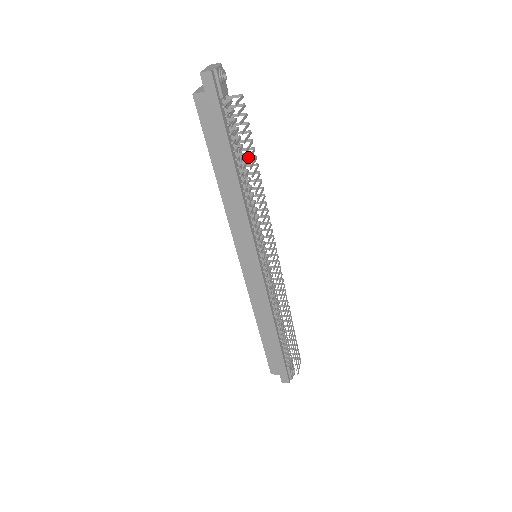
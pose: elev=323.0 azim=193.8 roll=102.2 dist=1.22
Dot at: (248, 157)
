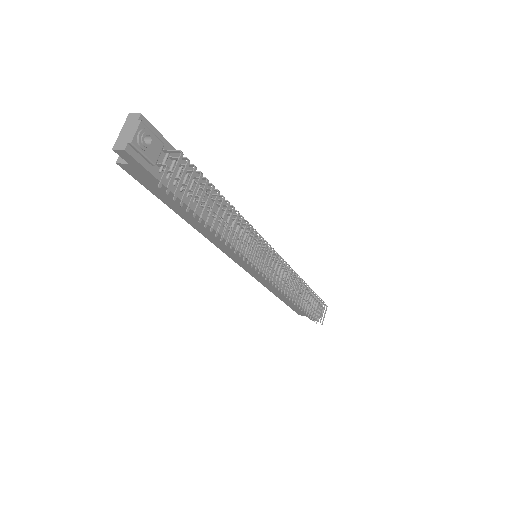
Dot at: occluded
